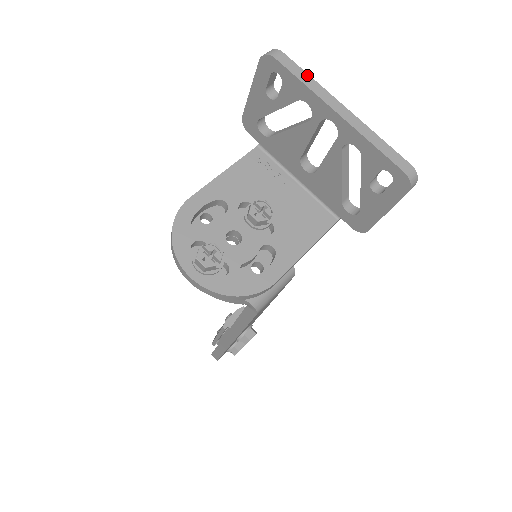
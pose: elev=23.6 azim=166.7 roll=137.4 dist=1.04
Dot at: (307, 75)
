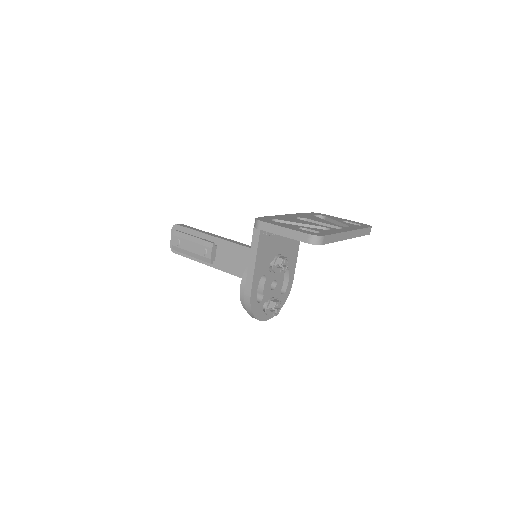
Dot at: (335, 235)
